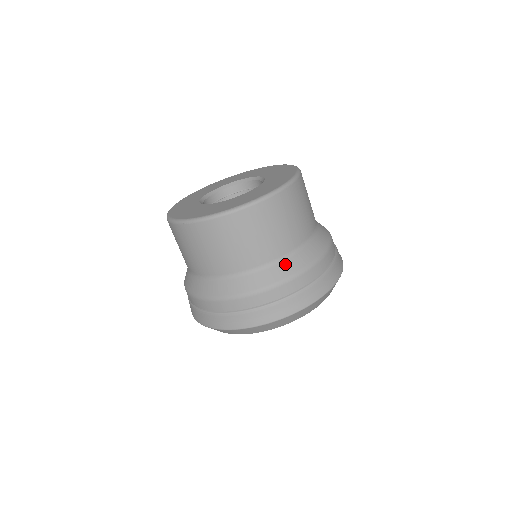
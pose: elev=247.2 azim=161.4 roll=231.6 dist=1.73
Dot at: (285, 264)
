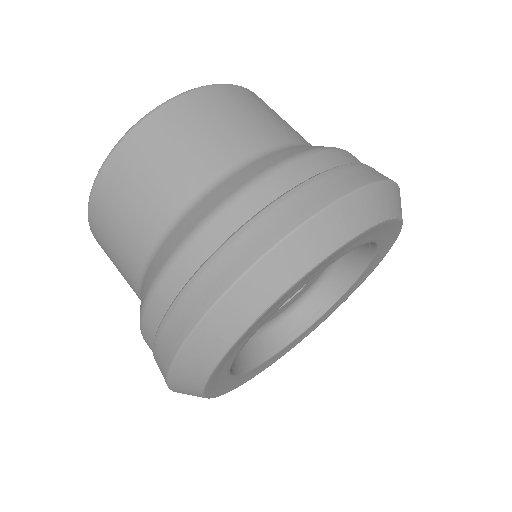
Dot at: (245, 170)
